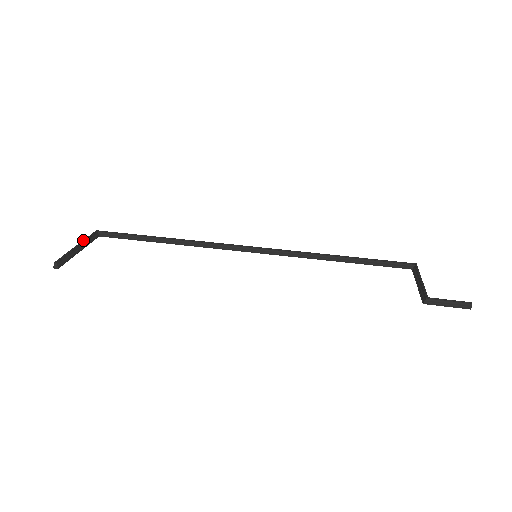
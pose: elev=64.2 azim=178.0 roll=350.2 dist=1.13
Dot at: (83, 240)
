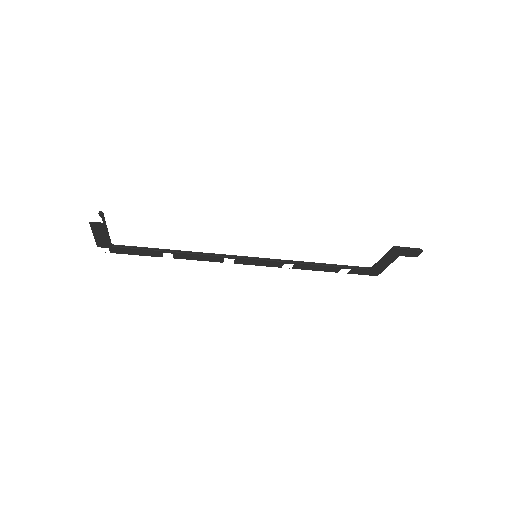
Dot at: occluded
